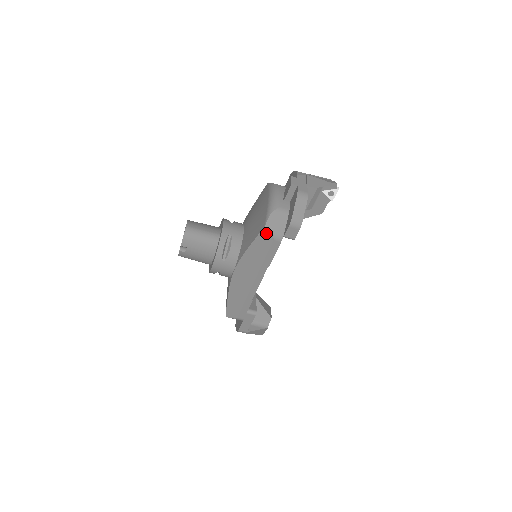
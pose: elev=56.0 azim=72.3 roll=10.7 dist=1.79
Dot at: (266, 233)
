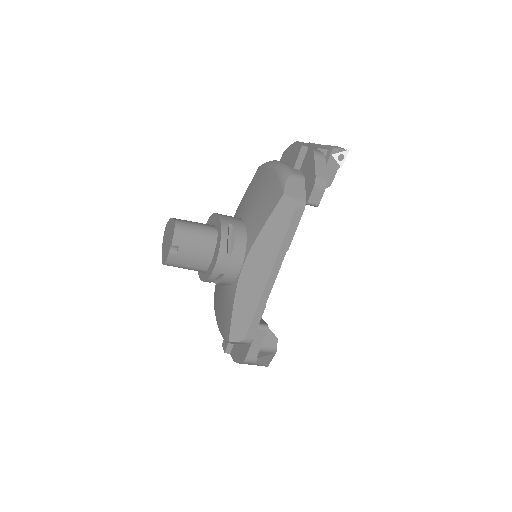
Dot at: (286, 201)
